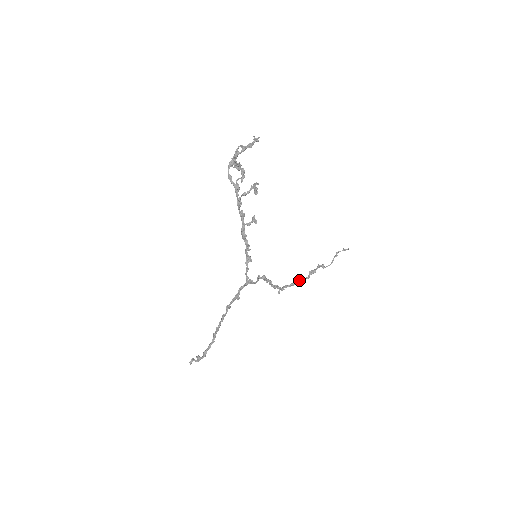
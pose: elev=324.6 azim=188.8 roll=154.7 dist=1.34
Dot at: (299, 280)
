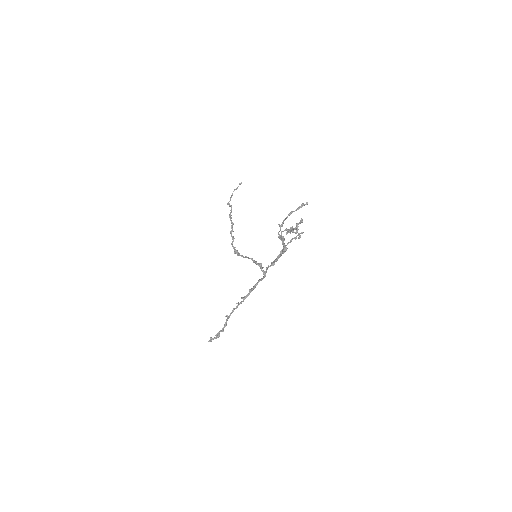
Dot at: (233, 231)
